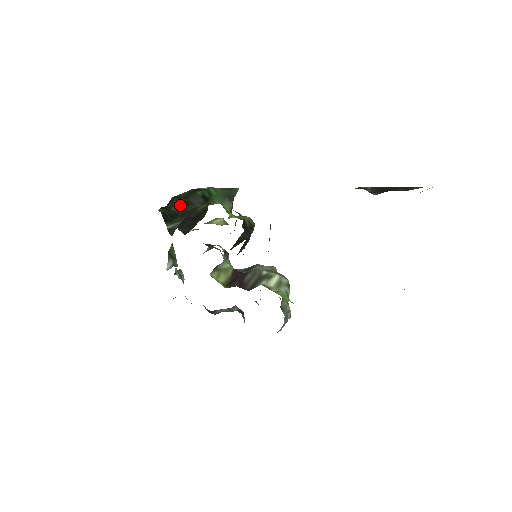
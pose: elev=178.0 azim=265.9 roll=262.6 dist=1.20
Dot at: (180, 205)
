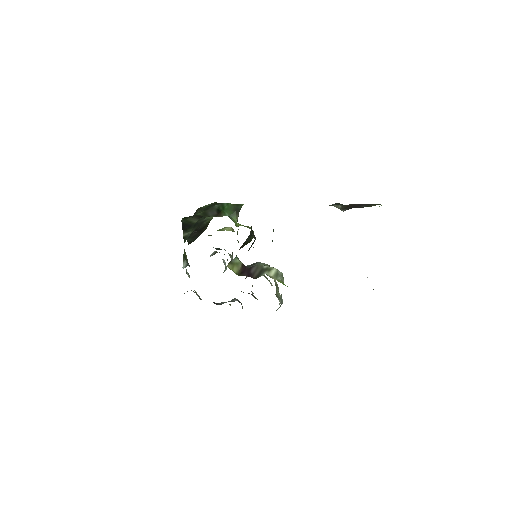
Dot at: (196, 217)
